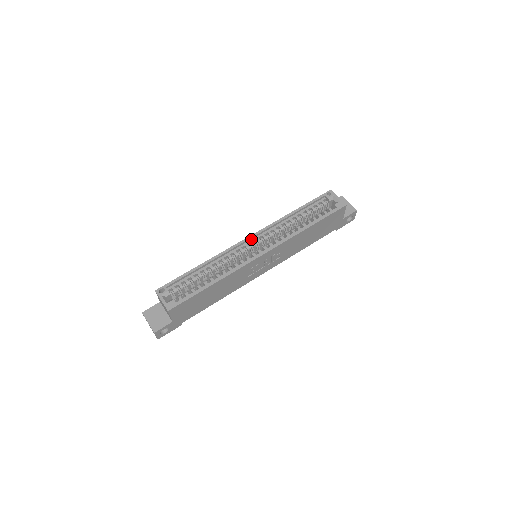
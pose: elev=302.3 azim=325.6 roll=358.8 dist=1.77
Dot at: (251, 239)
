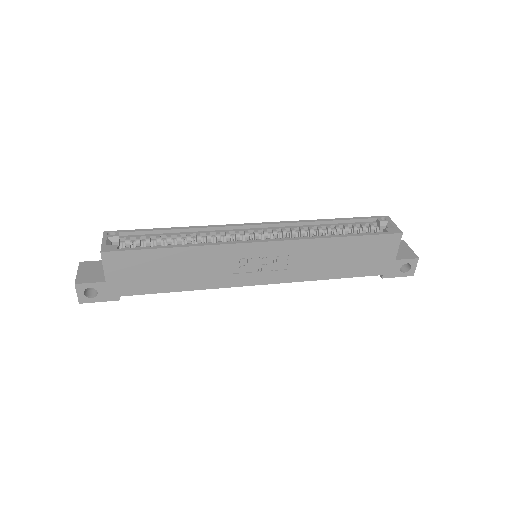
Dot at: (256, 227)
